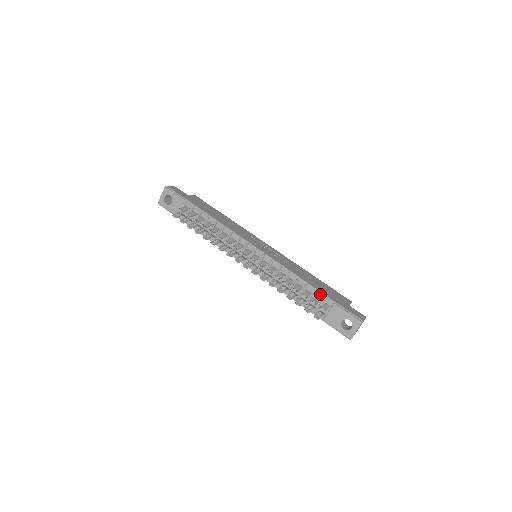
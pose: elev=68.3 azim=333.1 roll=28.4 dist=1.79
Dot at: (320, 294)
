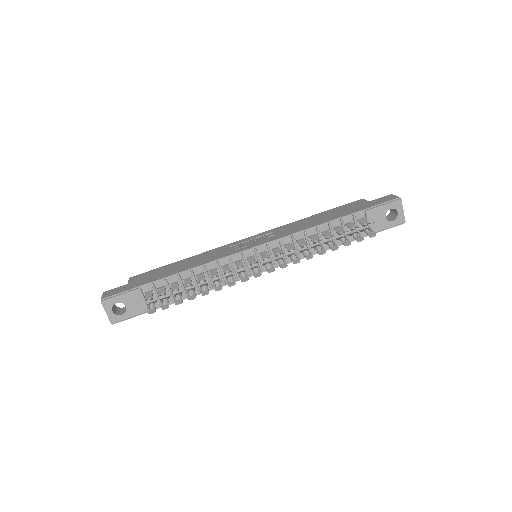
Dot at: (347, 218)
